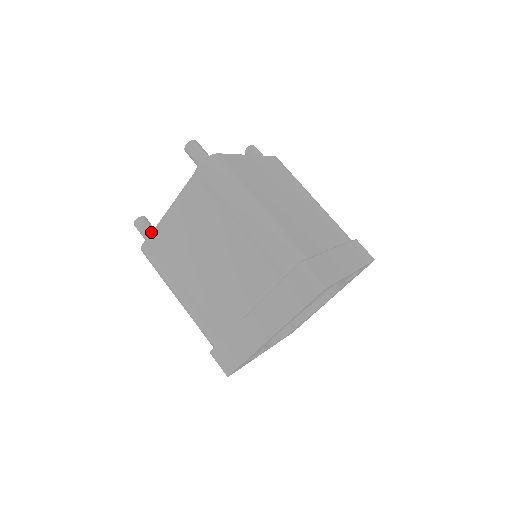
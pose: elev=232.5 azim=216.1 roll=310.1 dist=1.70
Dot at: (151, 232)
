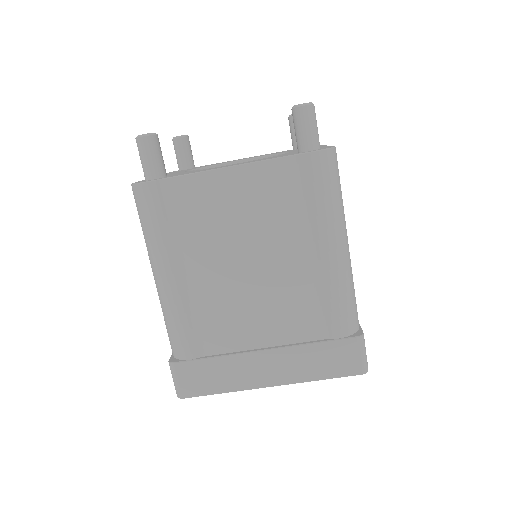
Dot at: (161, 167)
